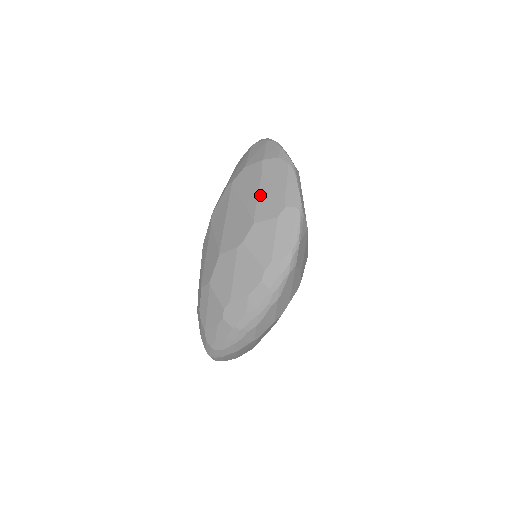
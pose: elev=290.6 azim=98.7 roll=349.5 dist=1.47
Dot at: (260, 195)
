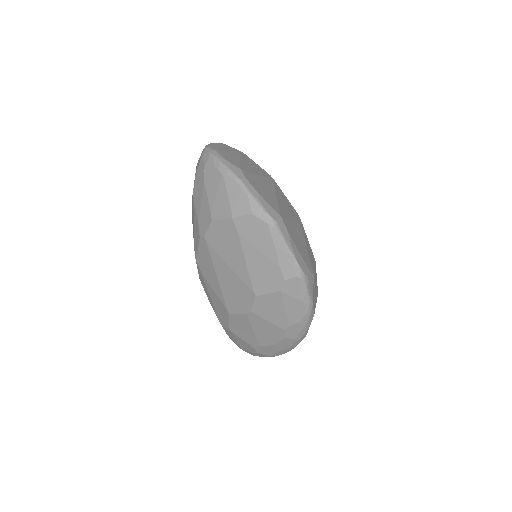
Dot at: (249, 265)
